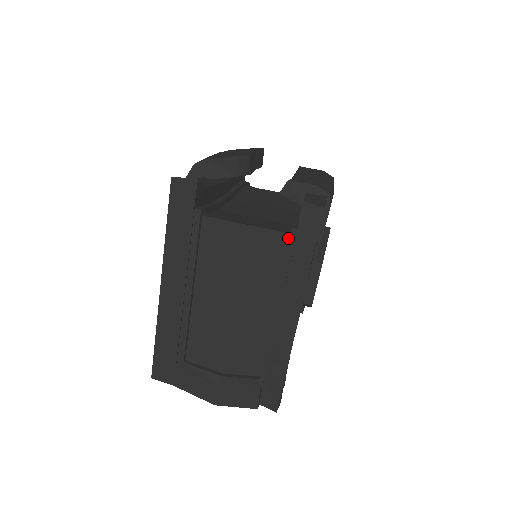
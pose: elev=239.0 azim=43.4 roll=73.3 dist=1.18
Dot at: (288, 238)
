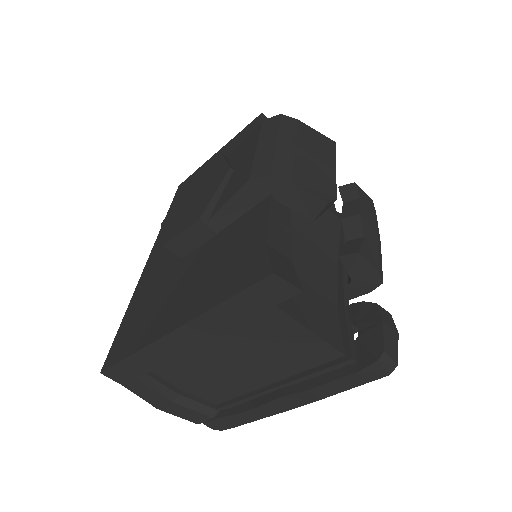
Dot at: (339, 356)
